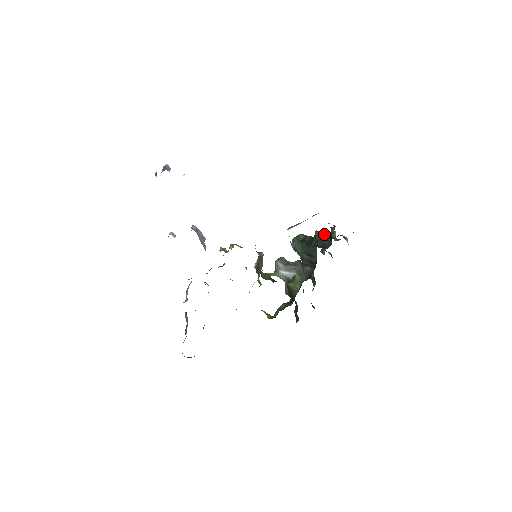
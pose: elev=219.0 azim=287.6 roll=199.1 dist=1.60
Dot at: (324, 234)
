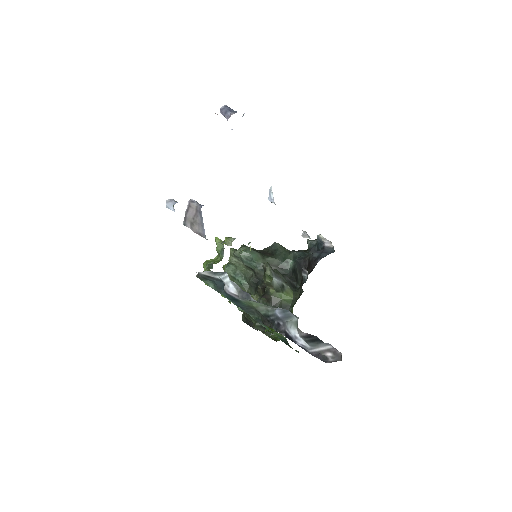
Dot at: occluded
